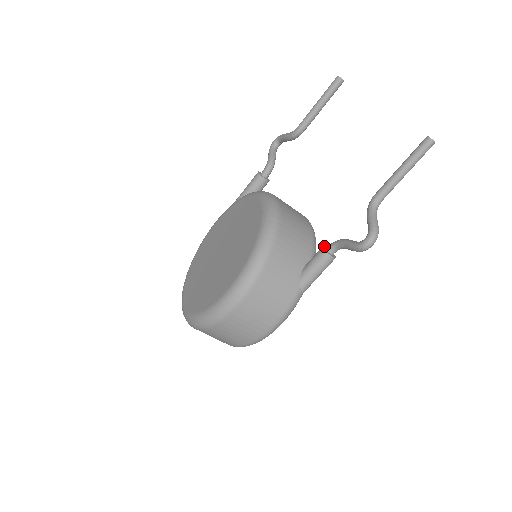
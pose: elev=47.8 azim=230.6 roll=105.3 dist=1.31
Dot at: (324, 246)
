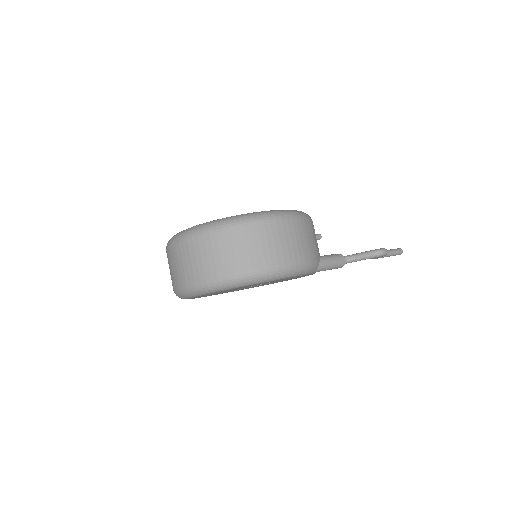
Dot at: occluded
